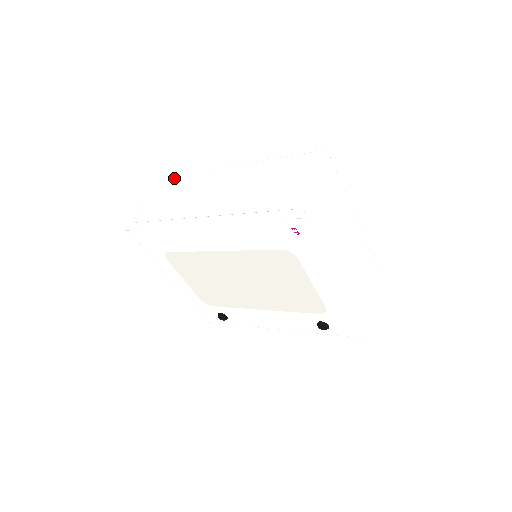
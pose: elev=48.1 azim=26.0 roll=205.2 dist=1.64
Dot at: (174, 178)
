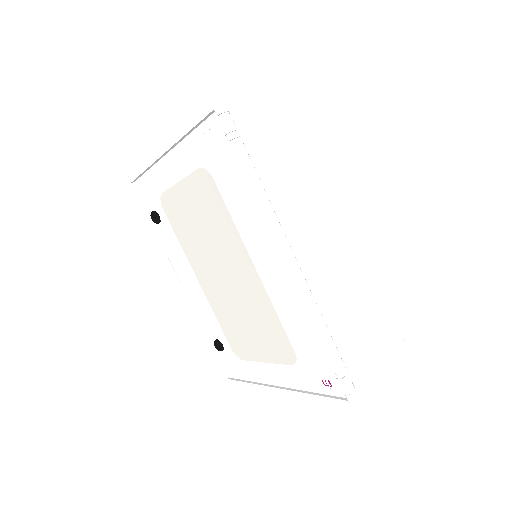
Dot at: (313, 111)
